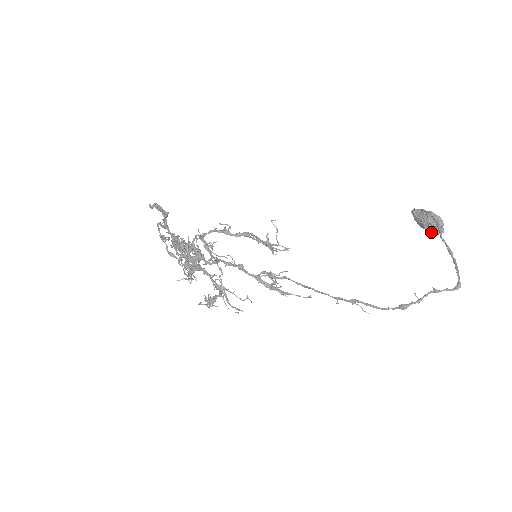
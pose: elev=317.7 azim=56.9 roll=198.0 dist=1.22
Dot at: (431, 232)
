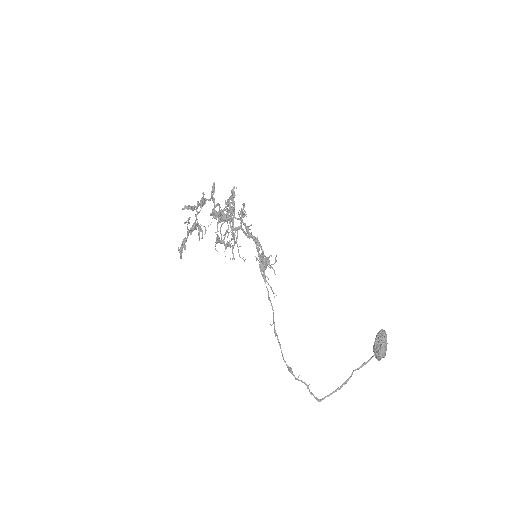
Dot at: occluded
